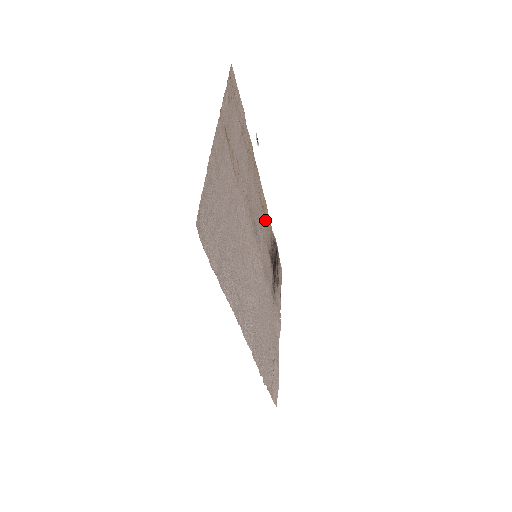
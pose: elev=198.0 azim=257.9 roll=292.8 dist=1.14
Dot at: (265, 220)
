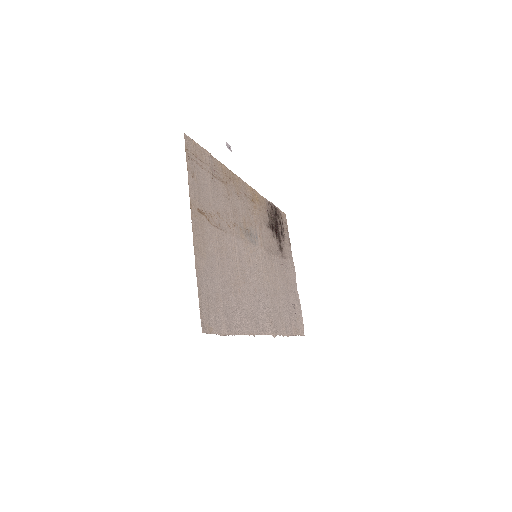
Dot at: (257, 206)
